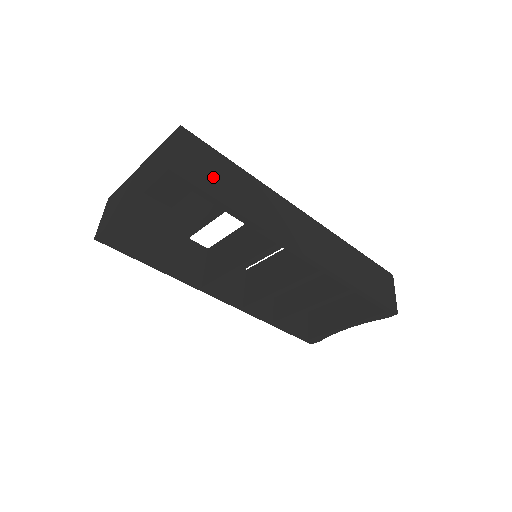
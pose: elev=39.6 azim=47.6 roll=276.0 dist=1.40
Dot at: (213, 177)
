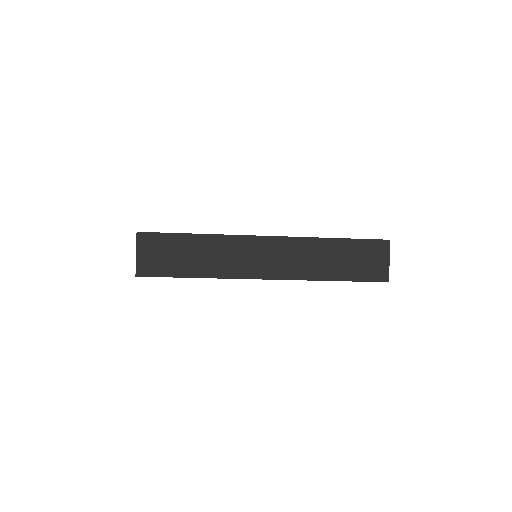
Dot at: (170, 260)
